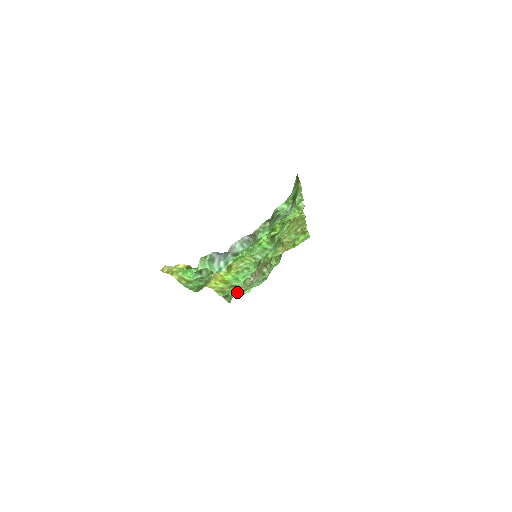
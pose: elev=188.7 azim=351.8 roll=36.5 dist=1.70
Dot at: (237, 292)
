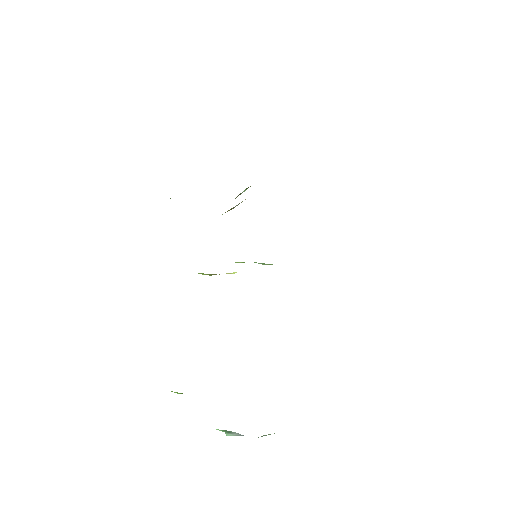
Dot at: occluded
